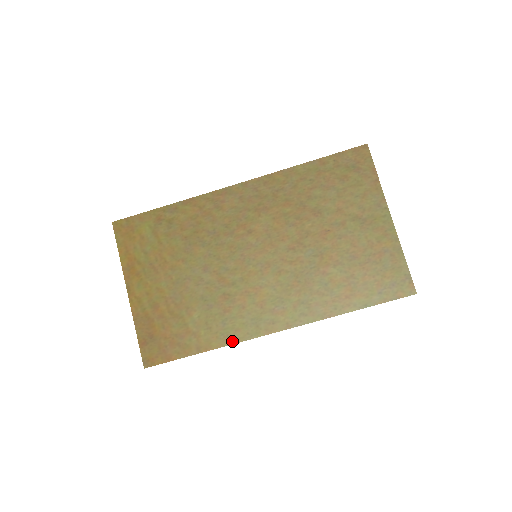
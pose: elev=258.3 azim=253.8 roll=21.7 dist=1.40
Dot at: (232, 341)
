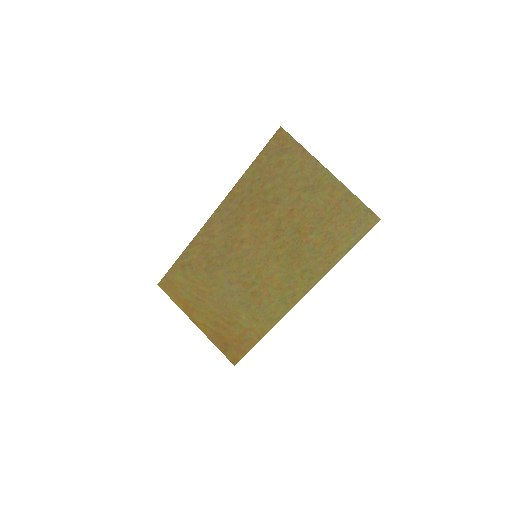
Dot at: (276, 321)
